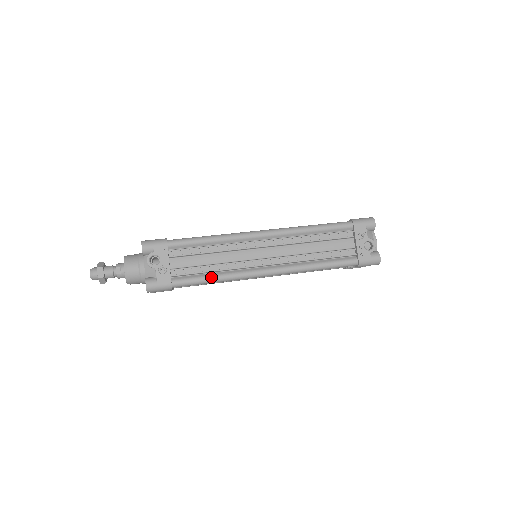
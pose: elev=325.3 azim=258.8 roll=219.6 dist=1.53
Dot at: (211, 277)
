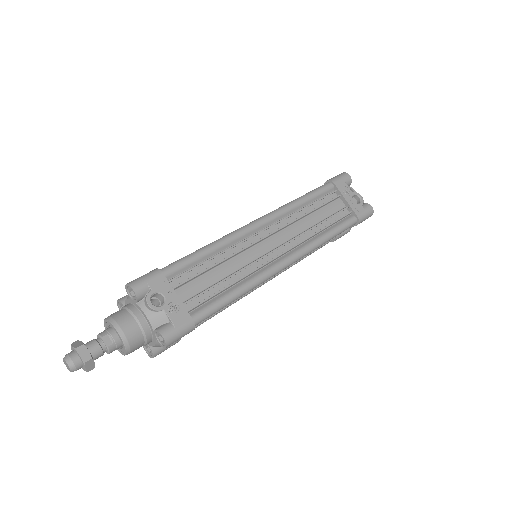
Dot at: (233, 293)
